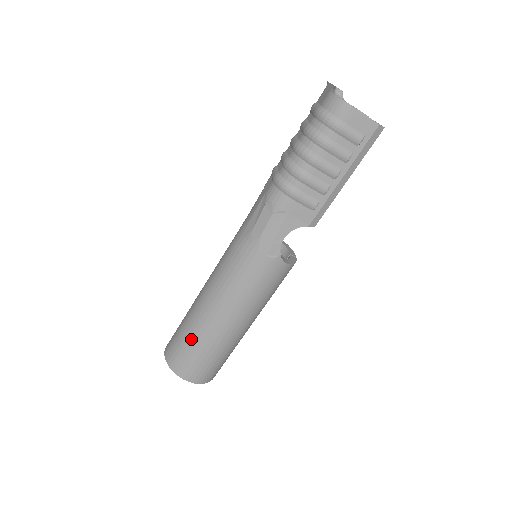
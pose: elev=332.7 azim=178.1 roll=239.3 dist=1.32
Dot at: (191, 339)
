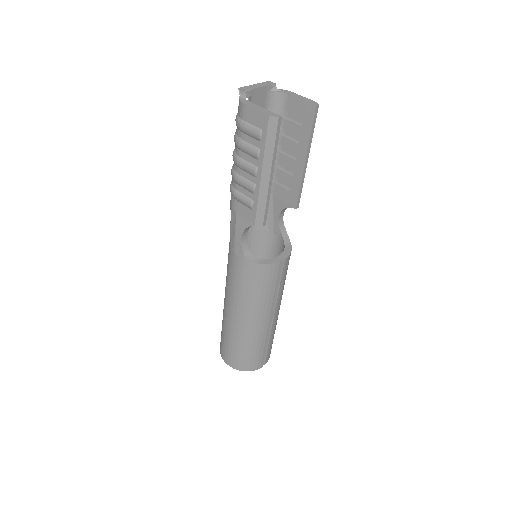
Dot at: (222, 326)
